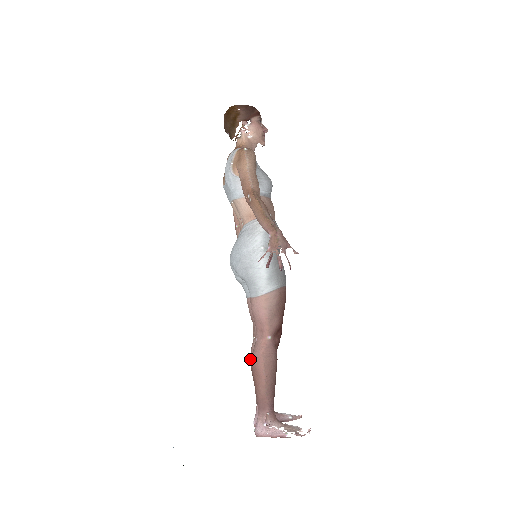
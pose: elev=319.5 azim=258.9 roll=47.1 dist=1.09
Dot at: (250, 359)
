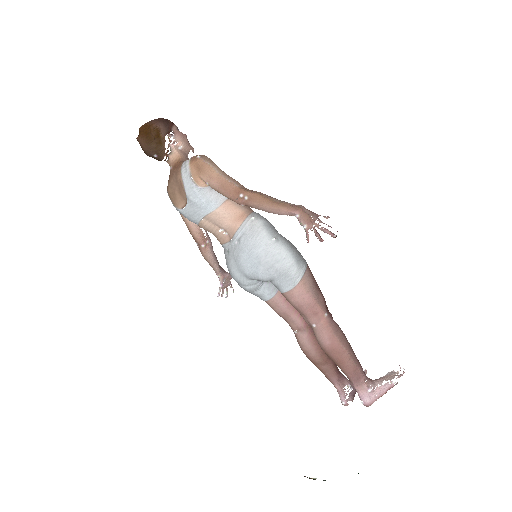
Dot at: (305, 352)
